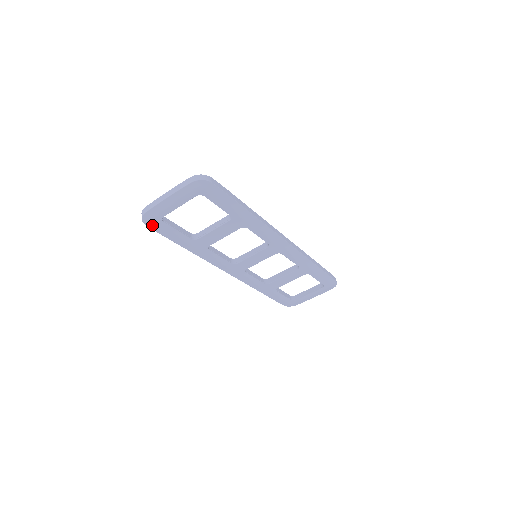
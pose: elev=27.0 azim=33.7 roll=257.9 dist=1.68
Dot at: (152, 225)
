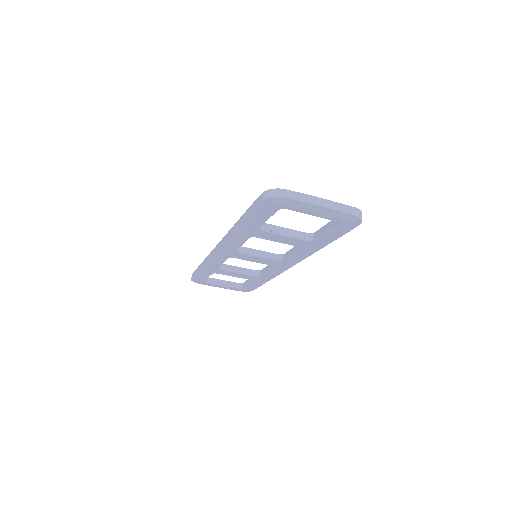
Dot at: (266, 204)
